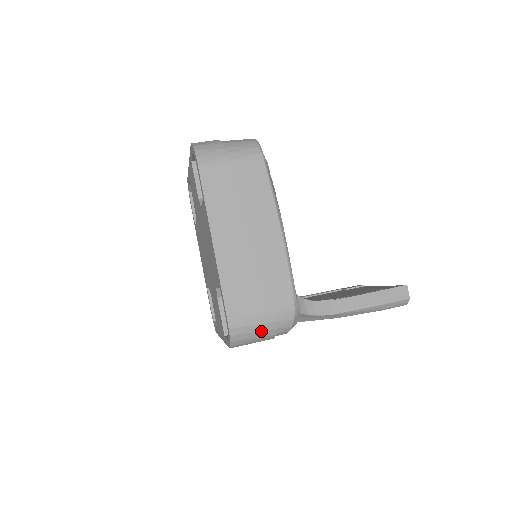
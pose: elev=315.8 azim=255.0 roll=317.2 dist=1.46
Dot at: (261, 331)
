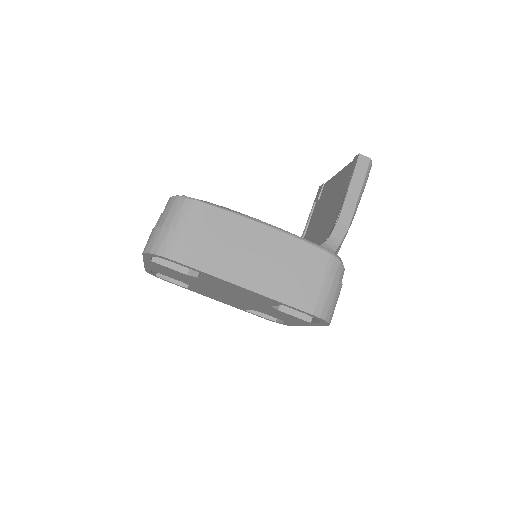
Dot at: (335, 293)
